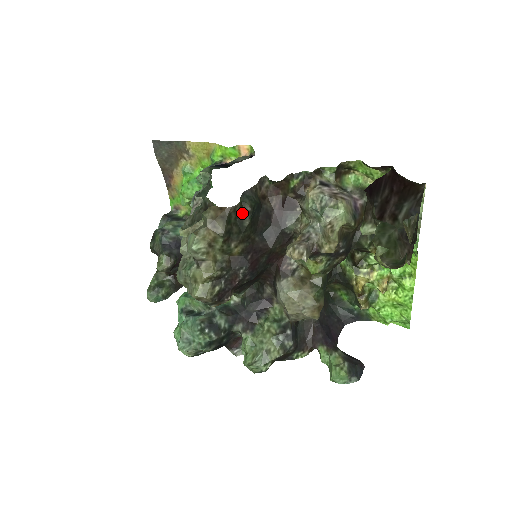
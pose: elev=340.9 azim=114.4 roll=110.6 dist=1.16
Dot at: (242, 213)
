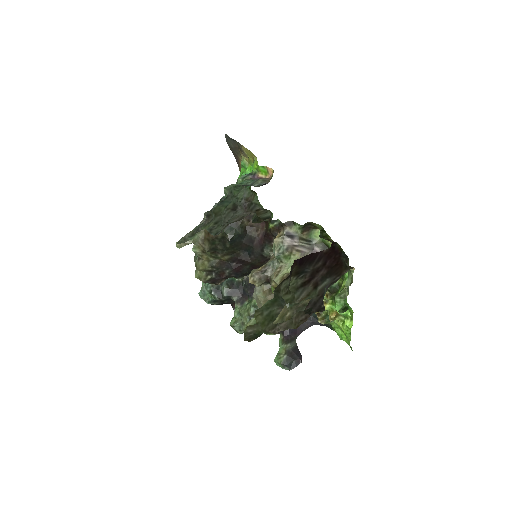
Dot at: (225, 239)
